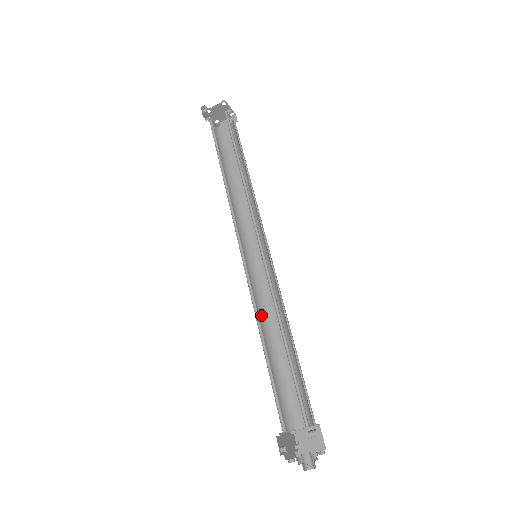
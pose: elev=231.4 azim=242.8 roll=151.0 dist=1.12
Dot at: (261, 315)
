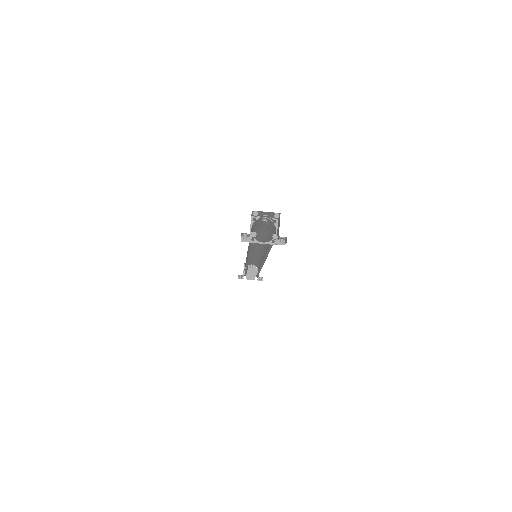
Dot at: occluded
